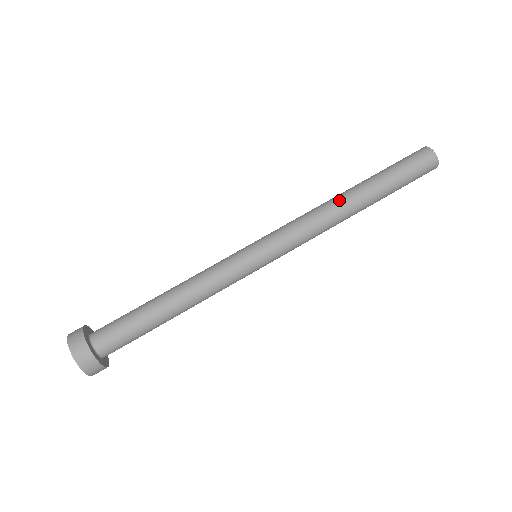
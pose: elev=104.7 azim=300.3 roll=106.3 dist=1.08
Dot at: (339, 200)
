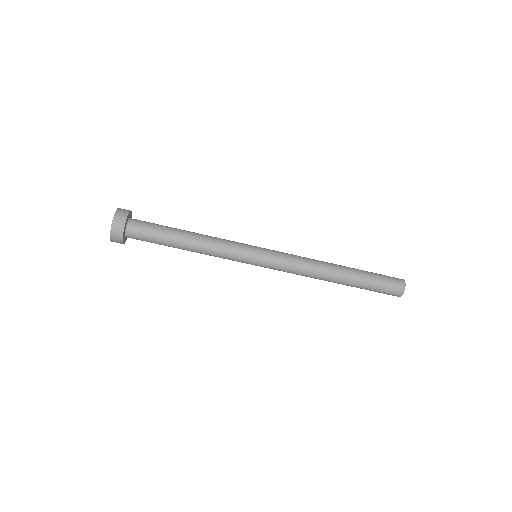
Dot at: (328, 269)
